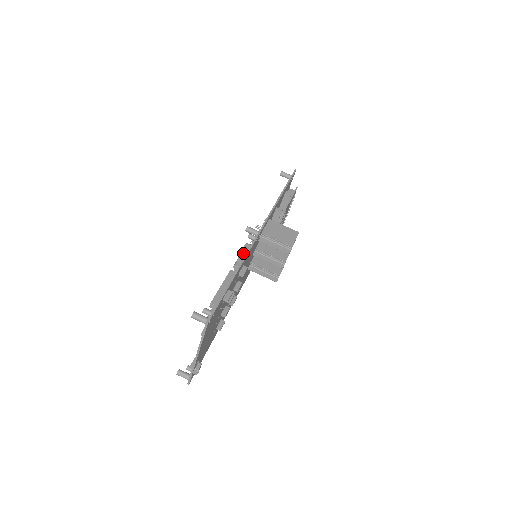
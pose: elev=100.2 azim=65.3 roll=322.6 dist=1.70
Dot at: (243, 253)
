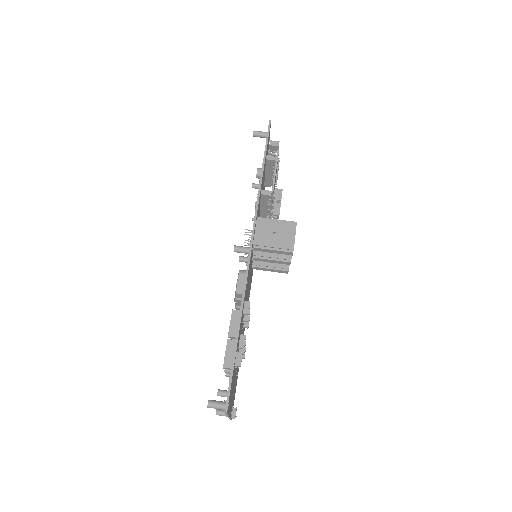
Dot at: (239, 290)
